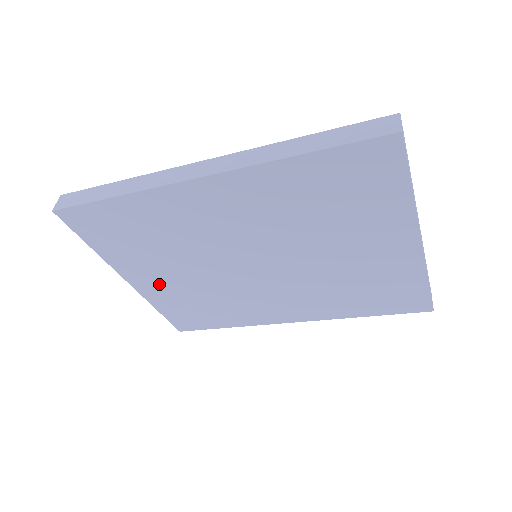
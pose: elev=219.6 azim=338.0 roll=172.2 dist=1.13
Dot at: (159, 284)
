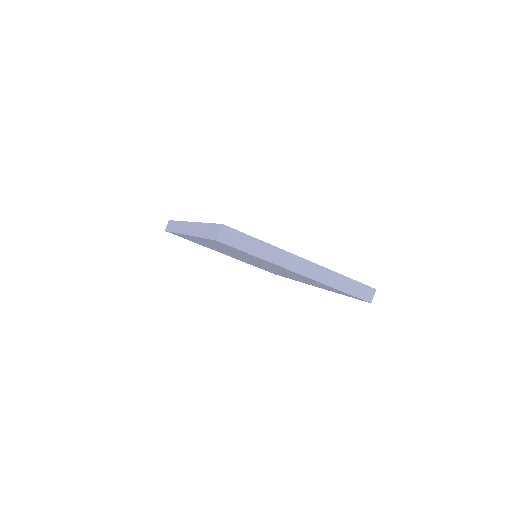
Dot at: occluded
